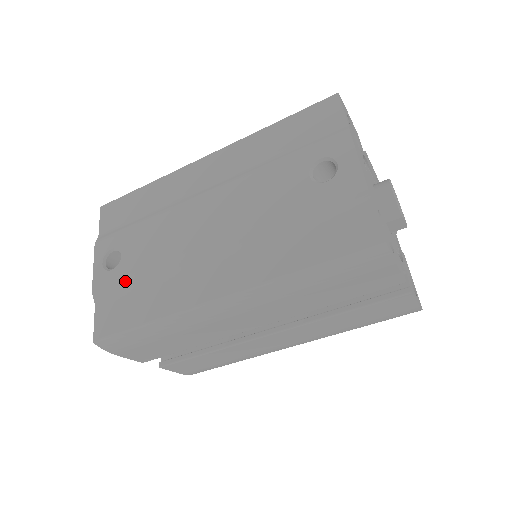
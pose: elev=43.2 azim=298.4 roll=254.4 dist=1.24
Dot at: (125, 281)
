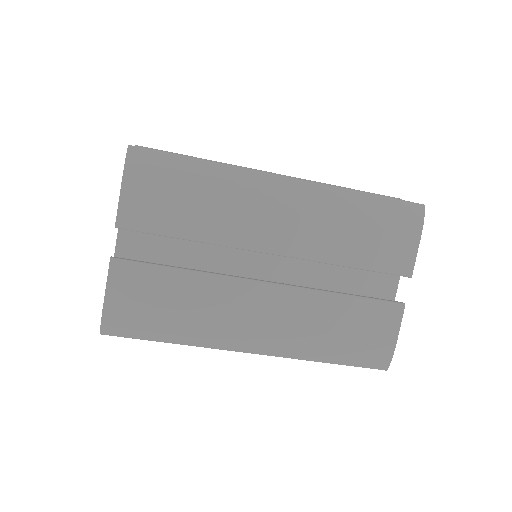
Dot at: (179, 154)
